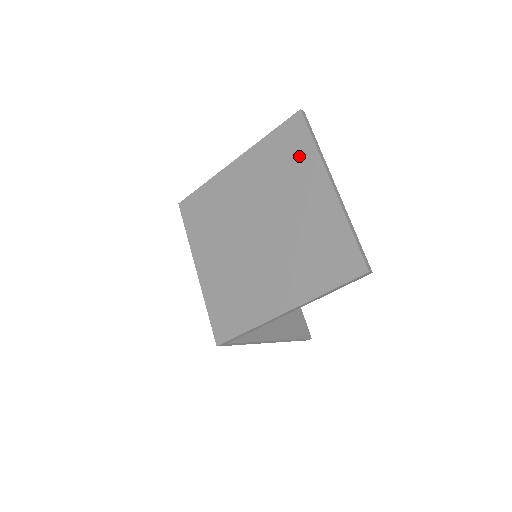
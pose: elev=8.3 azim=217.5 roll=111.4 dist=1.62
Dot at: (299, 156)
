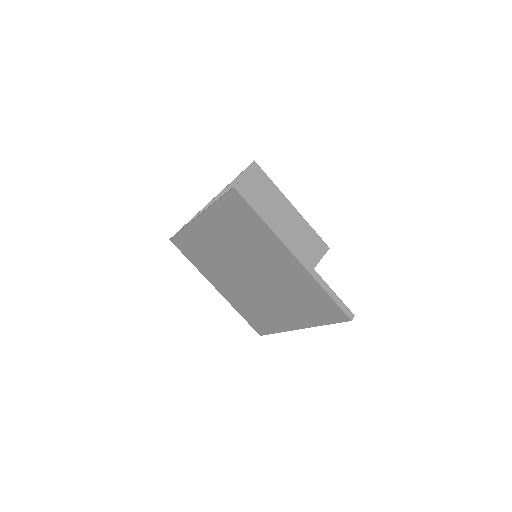
Dot at: (254, 228)
